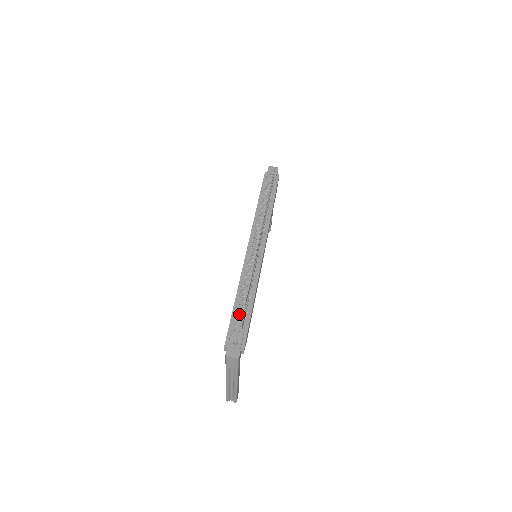
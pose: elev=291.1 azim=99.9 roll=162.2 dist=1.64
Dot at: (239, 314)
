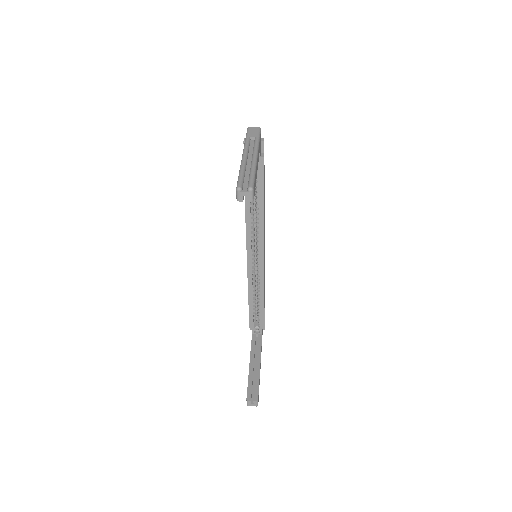
Dot at: occluded
